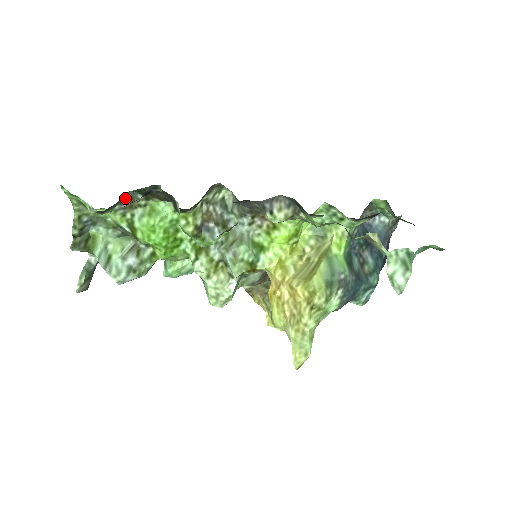
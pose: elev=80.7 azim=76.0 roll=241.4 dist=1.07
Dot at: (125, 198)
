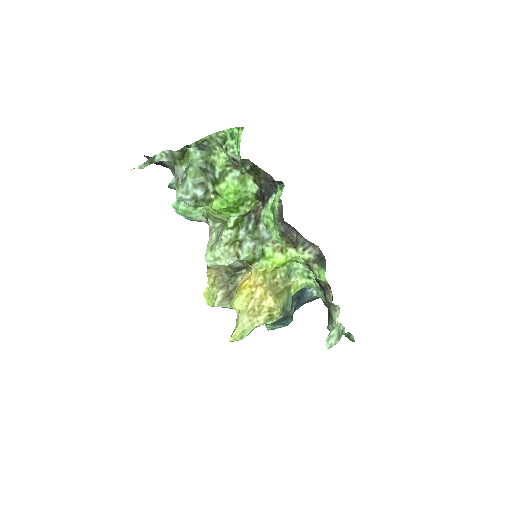
Dot at: (242, 160)
